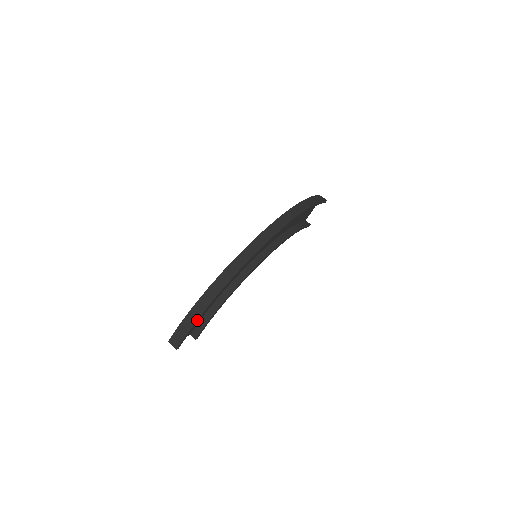
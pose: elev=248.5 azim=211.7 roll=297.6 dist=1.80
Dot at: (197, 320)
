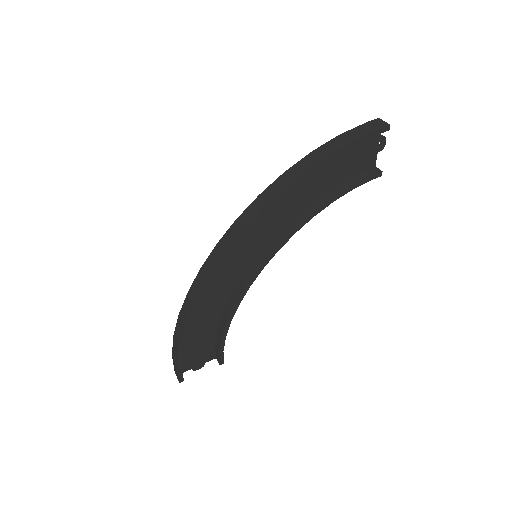
Dot at: (178, 354)
